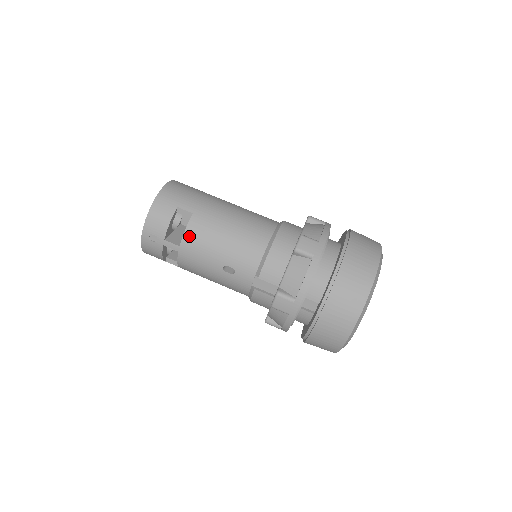
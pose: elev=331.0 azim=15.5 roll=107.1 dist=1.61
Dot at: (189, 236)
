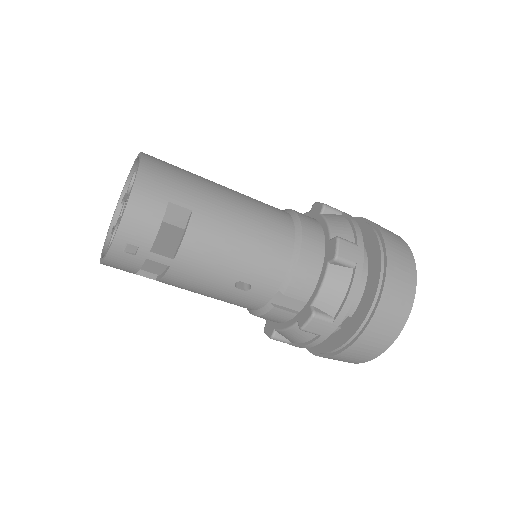
Dot at: (190, 245)
